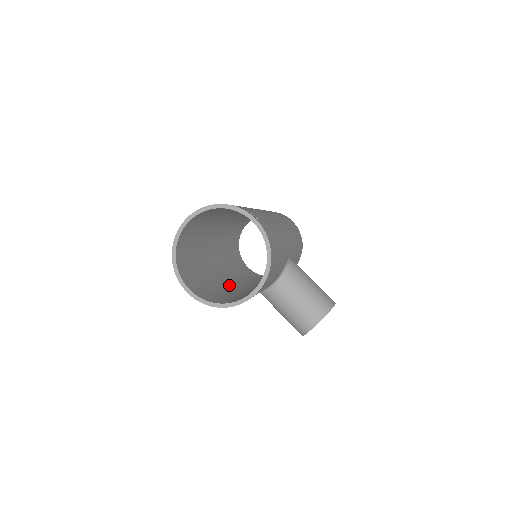
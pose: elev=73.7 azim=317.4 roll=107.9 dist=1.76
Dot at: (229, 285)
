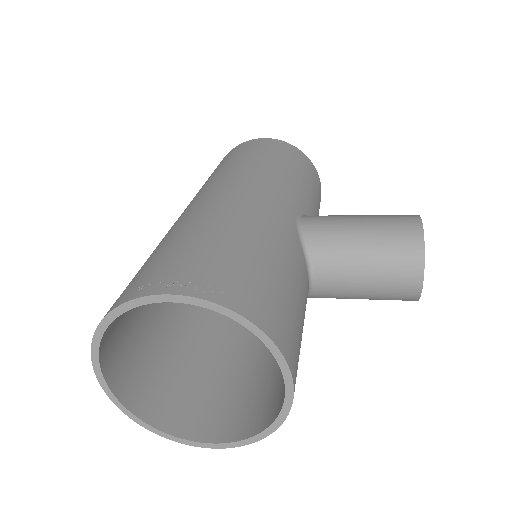
Dot at: occluded
